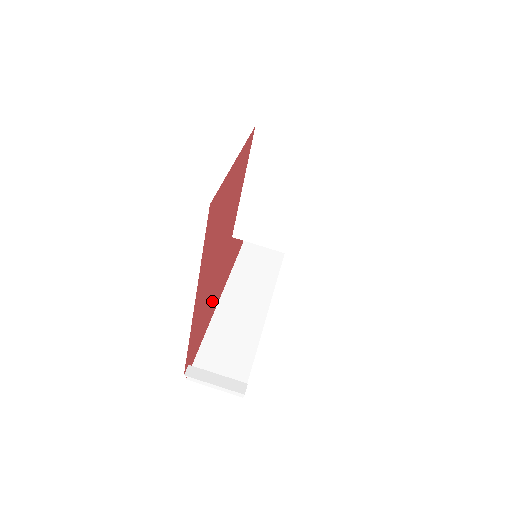
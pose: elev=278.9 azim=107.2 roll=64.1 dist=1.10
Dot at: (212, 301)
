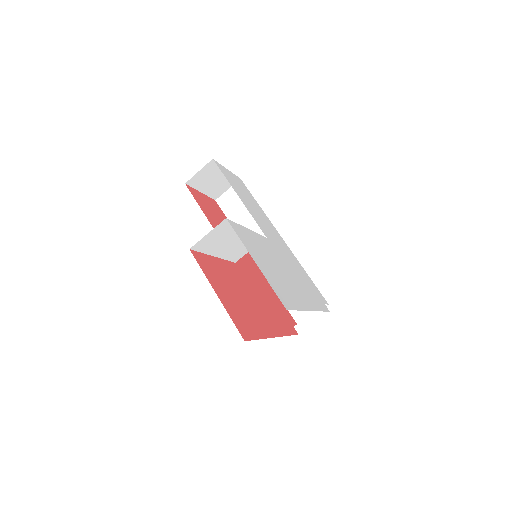
Dot at: (265, 290)
